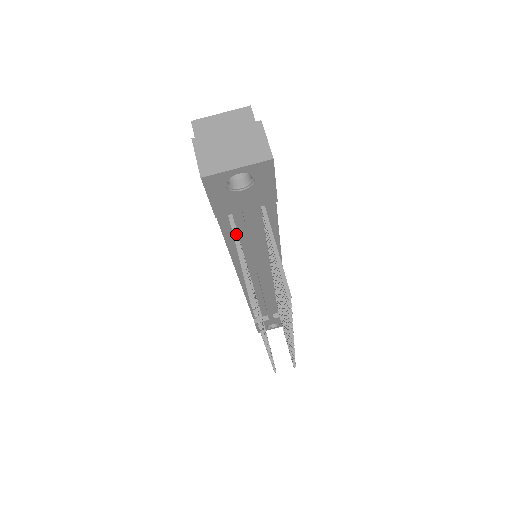
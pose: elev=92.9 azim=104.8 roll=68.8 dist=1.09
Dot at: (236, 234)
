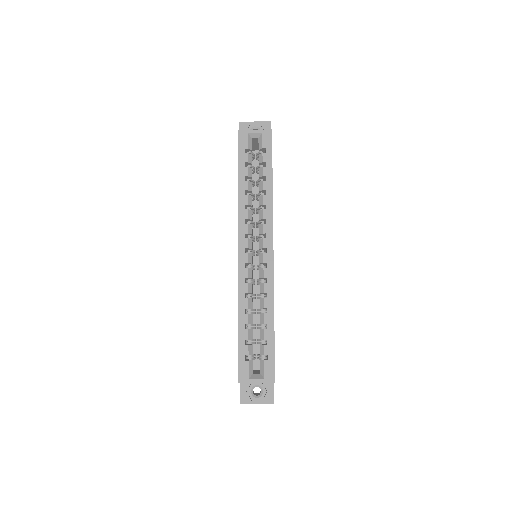
Dot at: occluded
